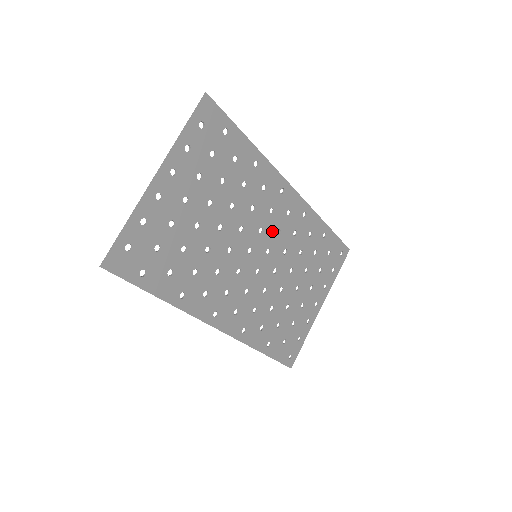
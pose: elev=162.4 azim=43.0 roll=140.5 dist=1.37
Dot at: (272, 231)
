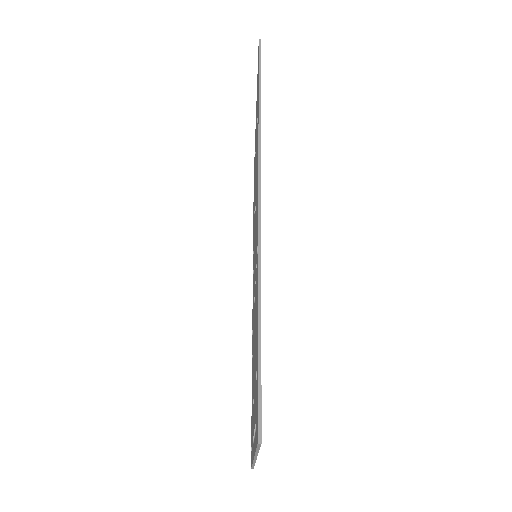
Dot at: occluded
